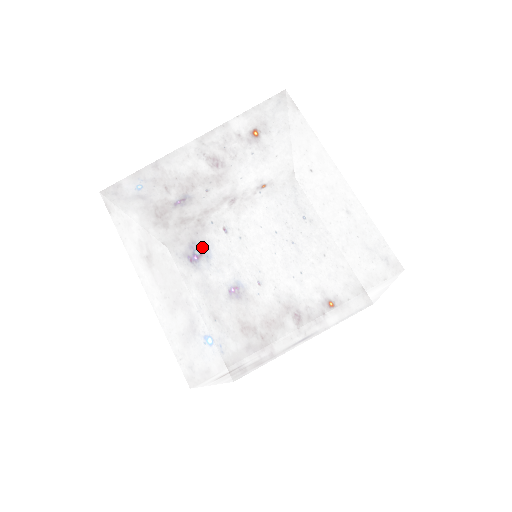
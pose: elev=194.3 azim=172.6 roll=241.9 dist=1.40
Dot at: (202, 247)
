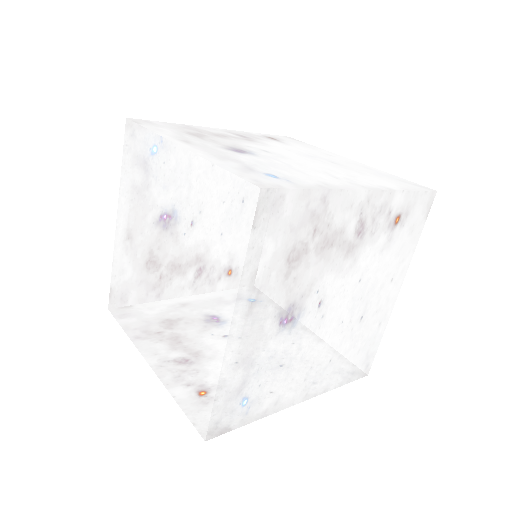
Dot at: (296, 313)
